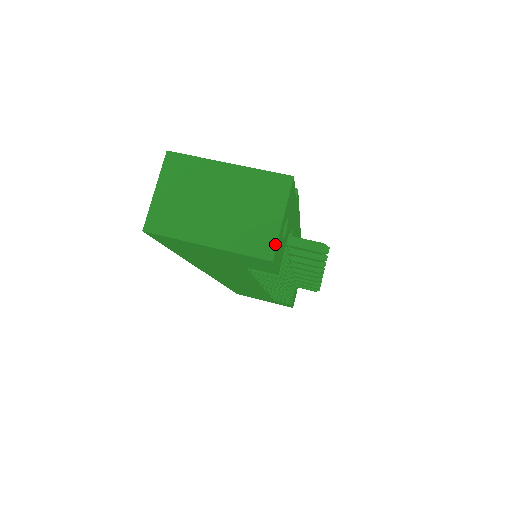
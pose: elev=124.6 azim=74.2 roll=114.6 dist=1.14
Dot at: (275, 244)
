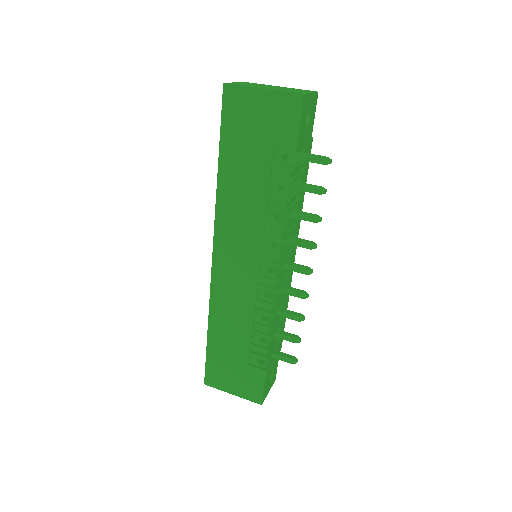
Dot at: (306, 93)
